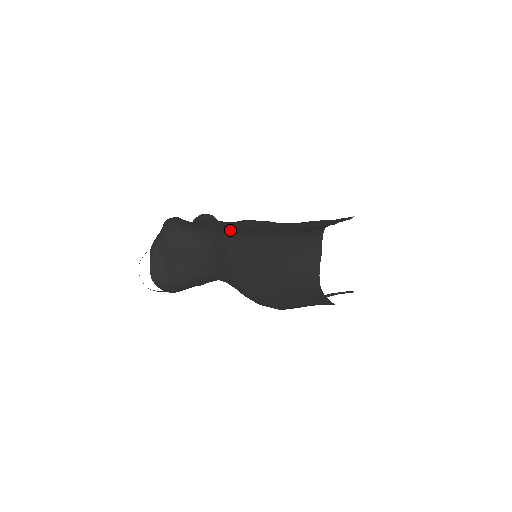
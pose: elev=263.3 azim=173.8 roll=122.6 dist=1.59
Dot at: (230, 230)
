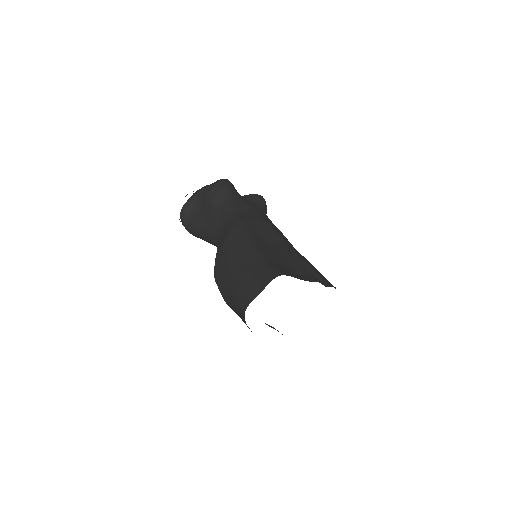
Dot at: (247, 221)
